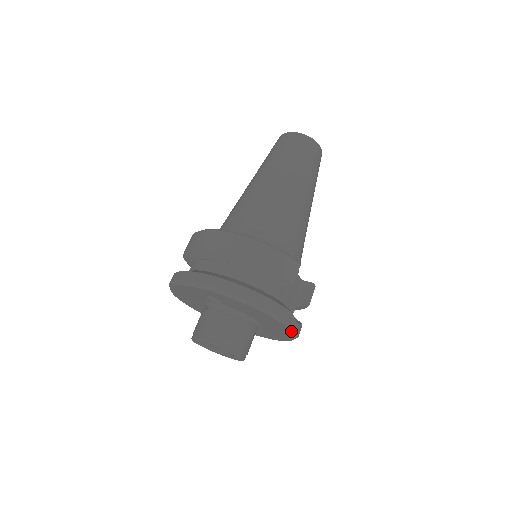
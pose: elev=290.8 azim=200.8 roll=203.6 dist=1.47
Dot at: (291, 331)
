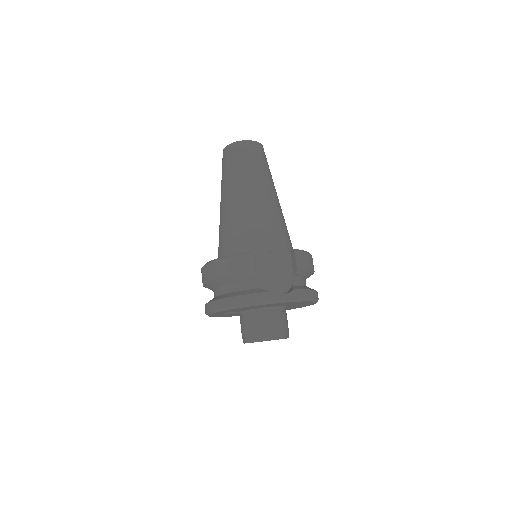
Dot at: occluded
